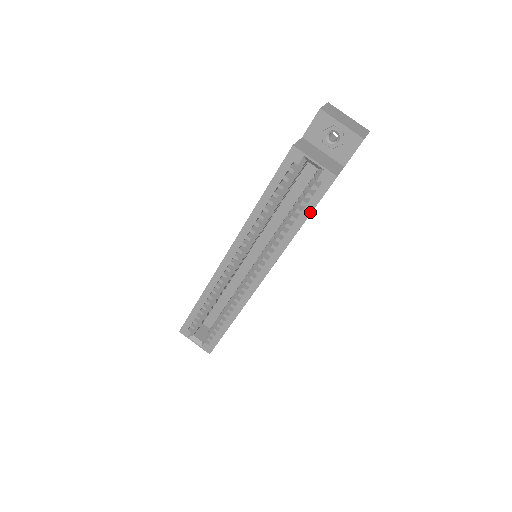
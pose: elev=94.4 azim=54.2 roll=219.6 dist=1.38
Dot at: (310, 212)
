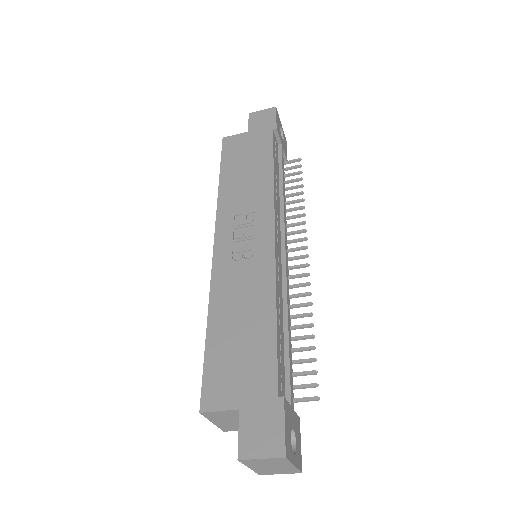
Dot at: occluded
